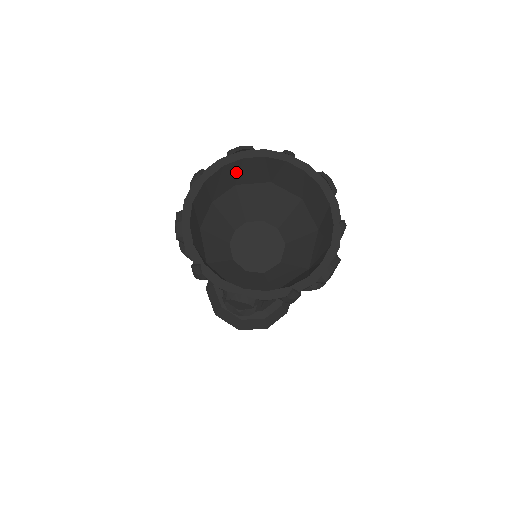
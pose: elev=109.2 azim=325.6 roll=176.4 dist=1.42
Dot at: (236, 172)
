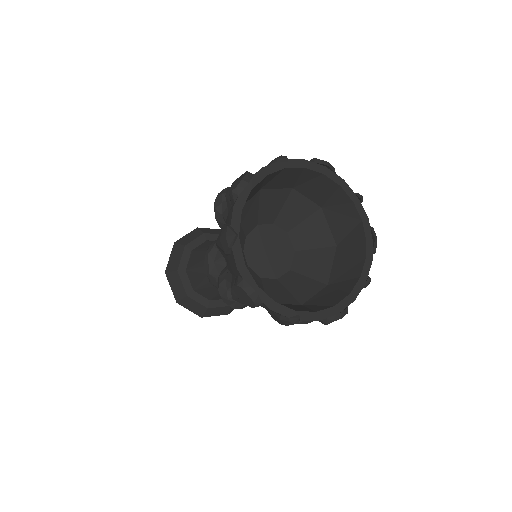
Dot at: occluded
